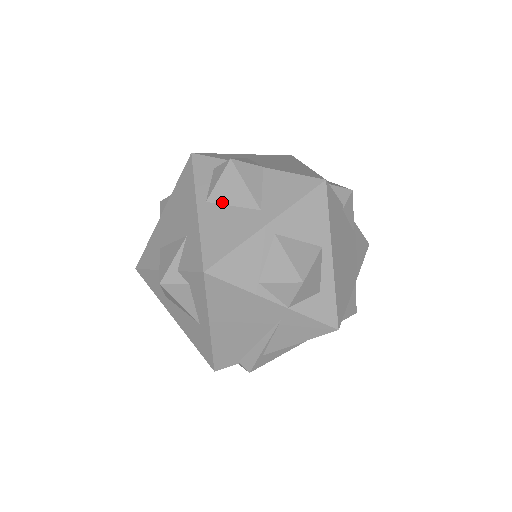
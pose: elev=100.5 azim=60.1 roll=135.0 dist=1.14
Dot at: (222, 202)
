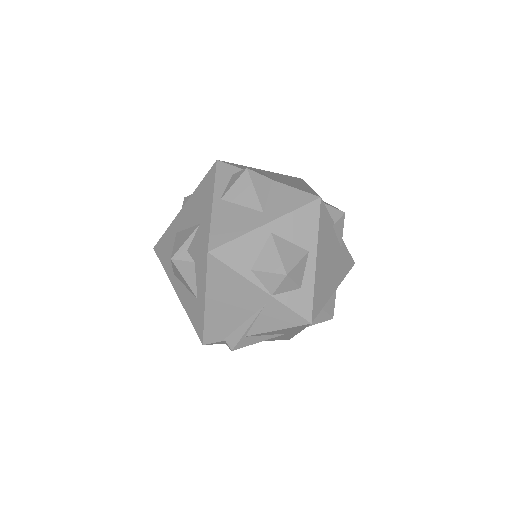
Dot at: (234, 201)
